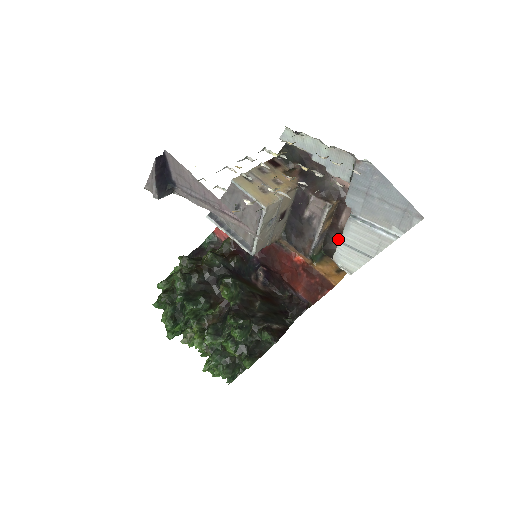
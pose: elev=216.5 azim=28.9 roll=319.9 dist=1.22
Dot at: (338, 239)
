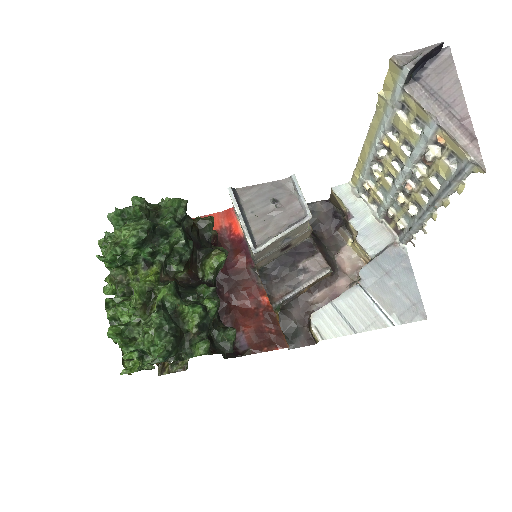
Dot at: (300, 311)
